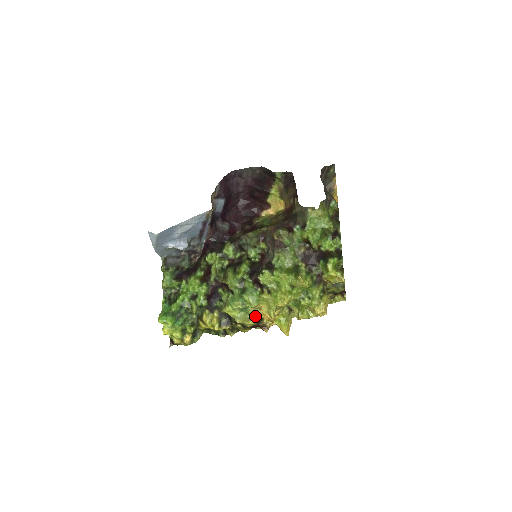
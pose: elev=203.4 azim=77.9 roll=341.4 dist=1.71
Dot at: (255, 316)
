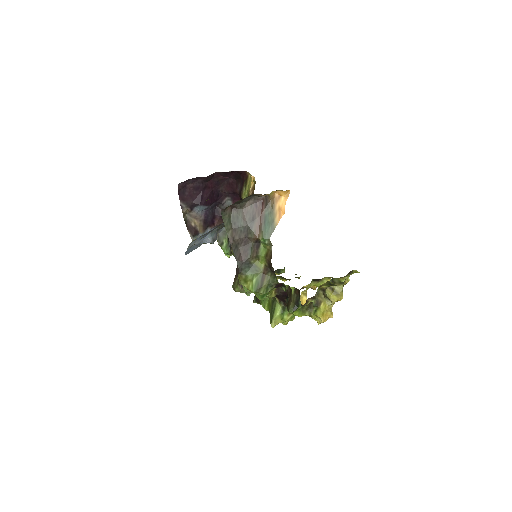
Dot at: occluded
